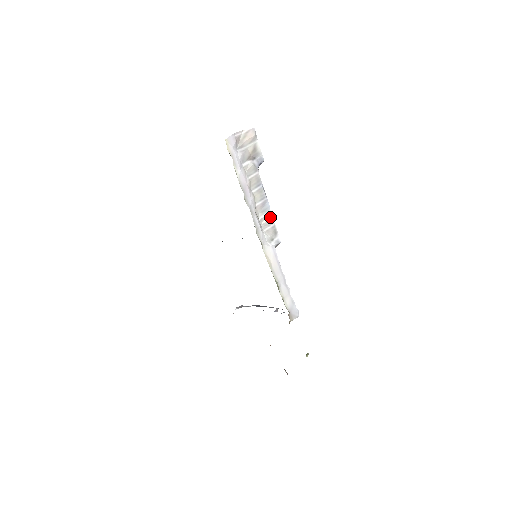
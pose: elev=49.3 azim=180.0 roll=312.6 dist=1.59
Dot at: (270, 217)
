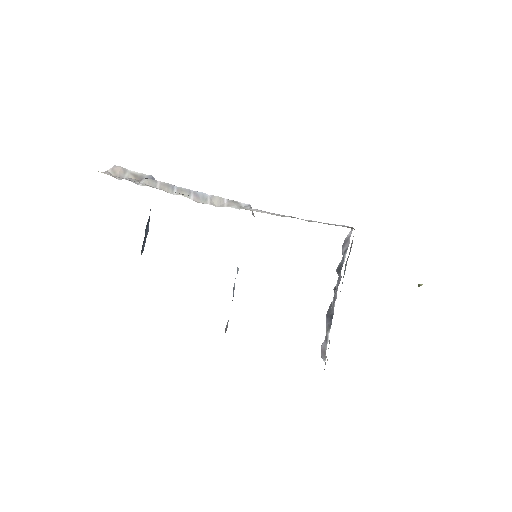
Dot at: (215, 197)
